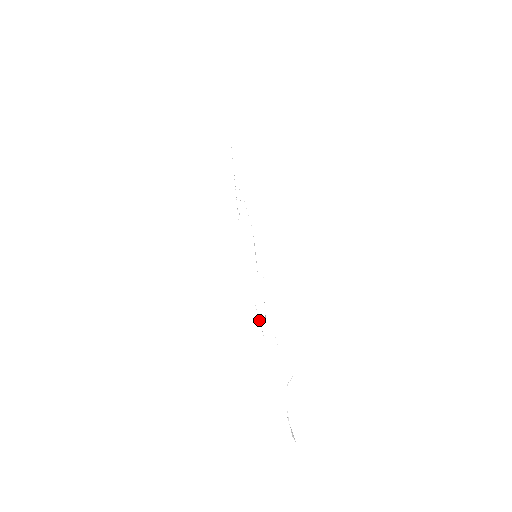
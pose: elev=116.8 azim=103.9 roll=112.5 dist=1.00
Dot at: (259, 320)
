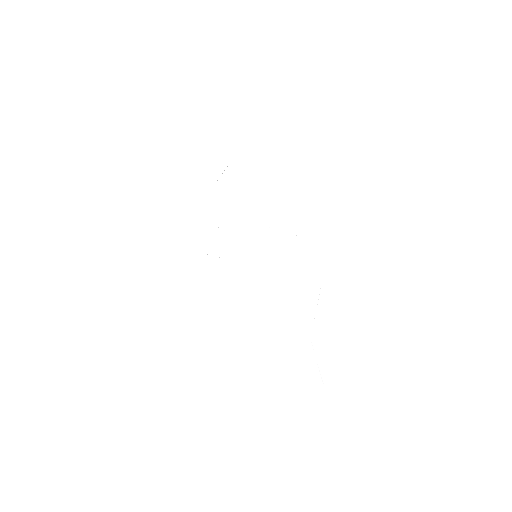
Dot at: occluded
